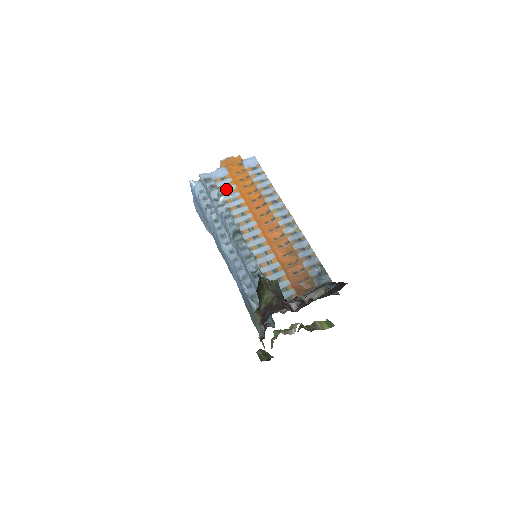
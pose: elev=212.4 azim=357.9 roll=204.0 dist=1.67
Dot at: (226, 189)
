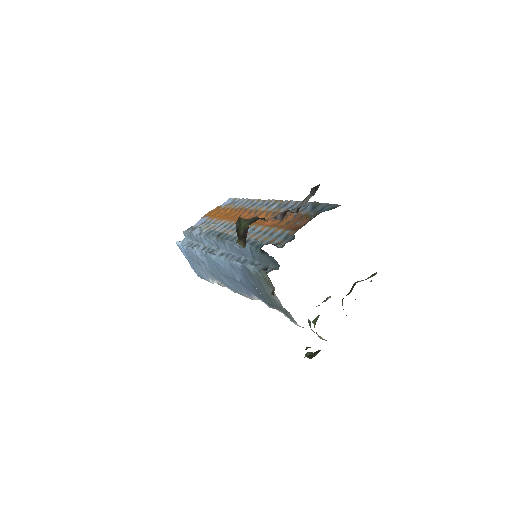
Dot at: (208, 224)
